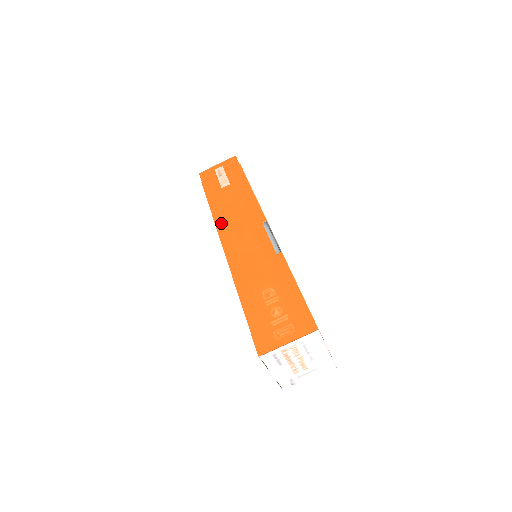
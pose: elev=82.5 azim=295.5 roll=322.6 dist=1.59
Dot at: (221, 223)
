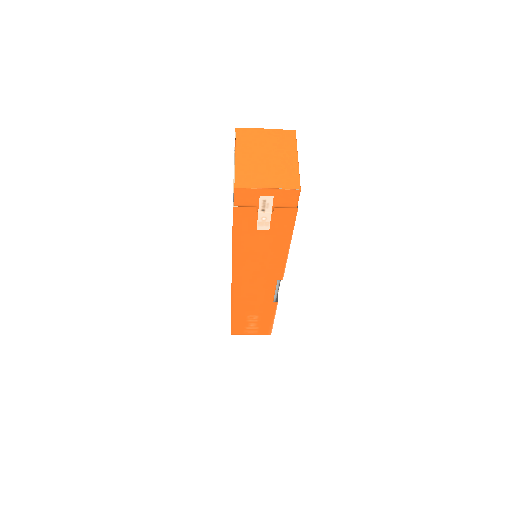
Dot at: (239, 265)
